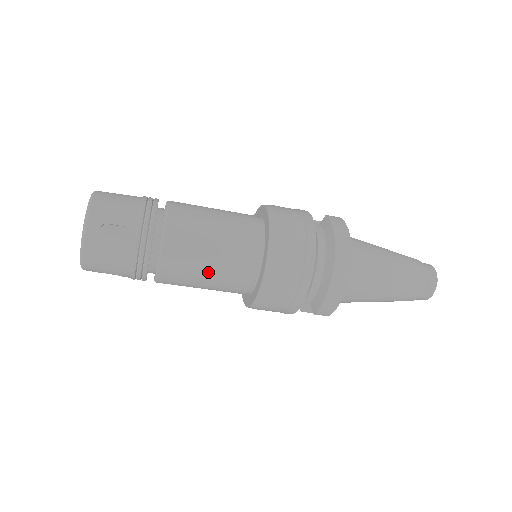
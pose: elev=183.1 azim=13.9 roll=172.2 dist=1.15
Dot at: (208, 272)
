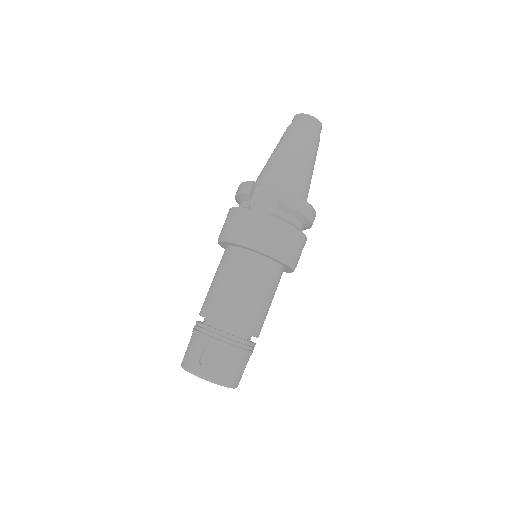
Dot at: occluded
